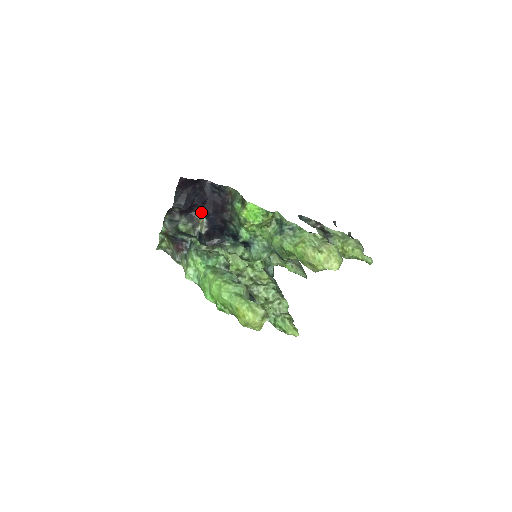
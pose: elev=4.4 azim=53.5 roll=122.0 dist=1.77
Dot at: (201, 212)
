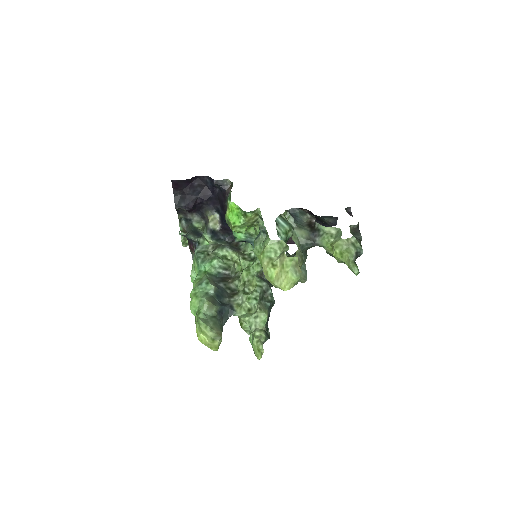
Dot at: (209, 209)
